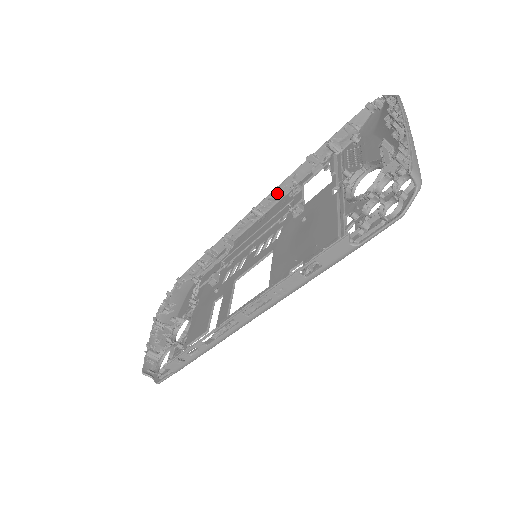
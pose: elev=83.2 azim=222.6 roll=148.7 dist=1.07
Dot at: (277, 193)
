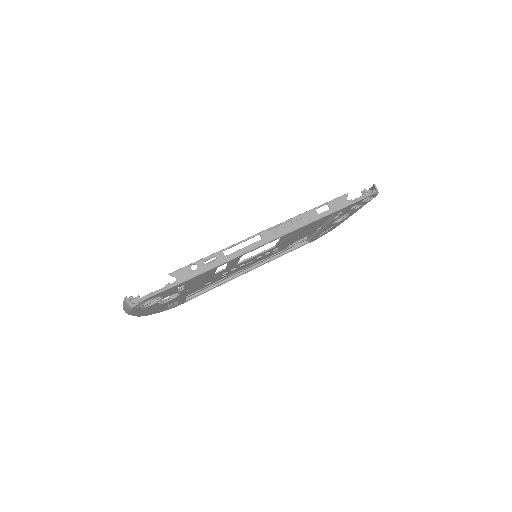
Dot at: occluded
